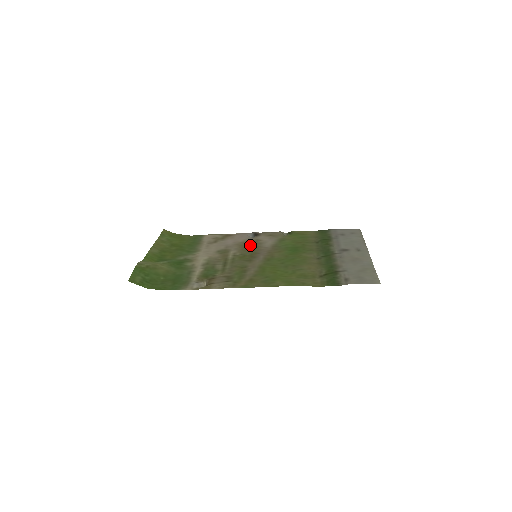
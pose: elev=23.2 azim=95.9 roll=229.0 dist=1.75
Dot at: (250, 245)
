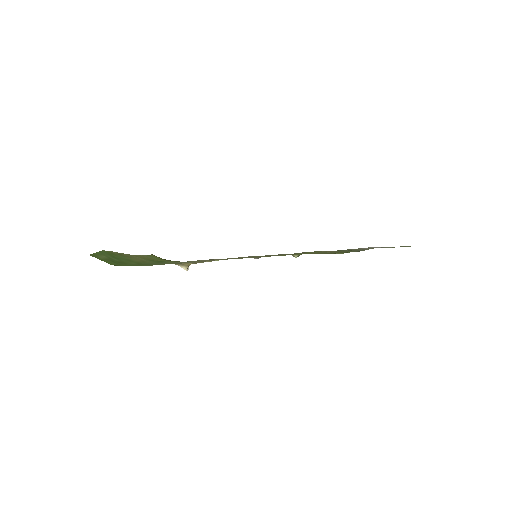
Dot at: occluded
